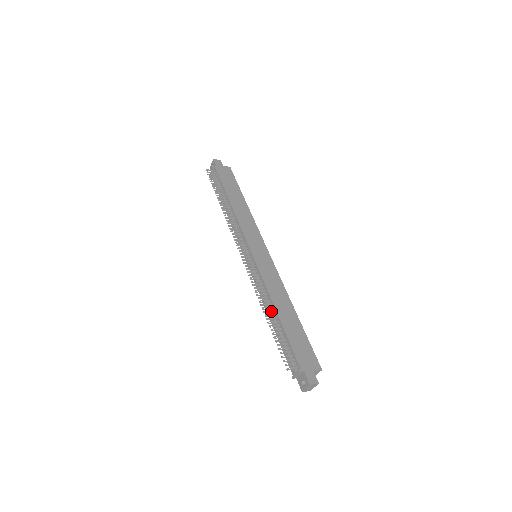
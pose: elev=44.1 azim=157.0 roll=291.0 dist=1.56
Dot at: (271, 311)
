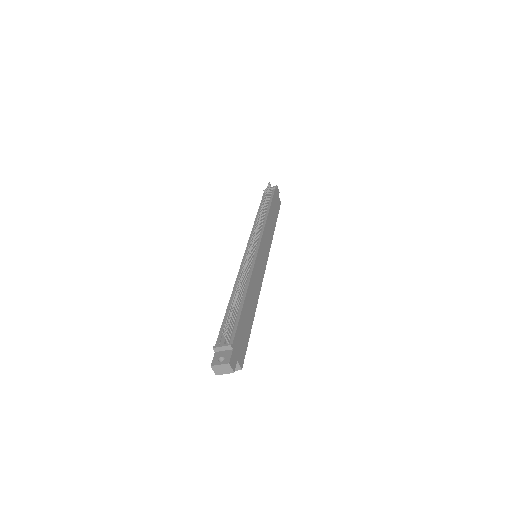
Dot at: (242, 289)
